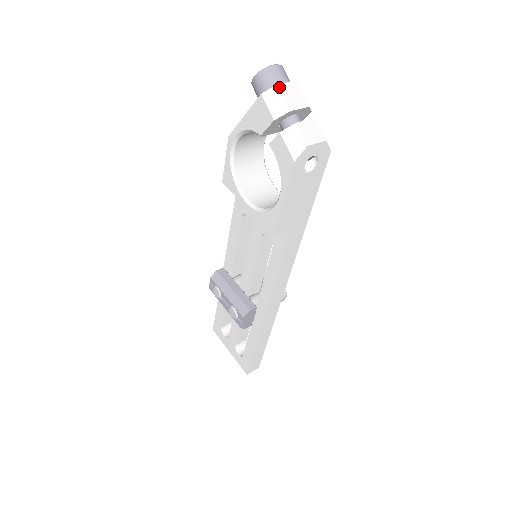
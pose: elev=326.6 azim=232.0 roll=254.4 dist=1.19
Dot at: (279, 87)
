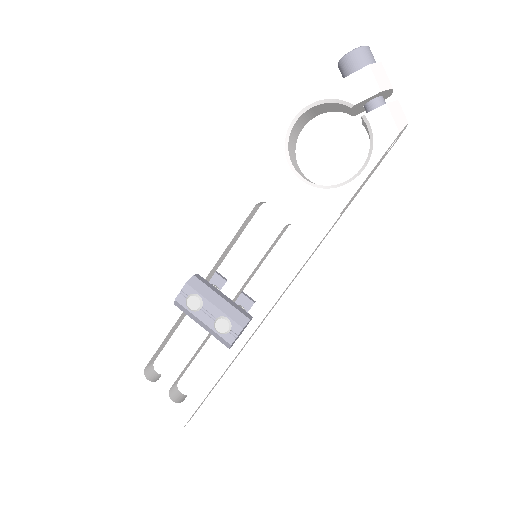
Dot at: (382, 65)
